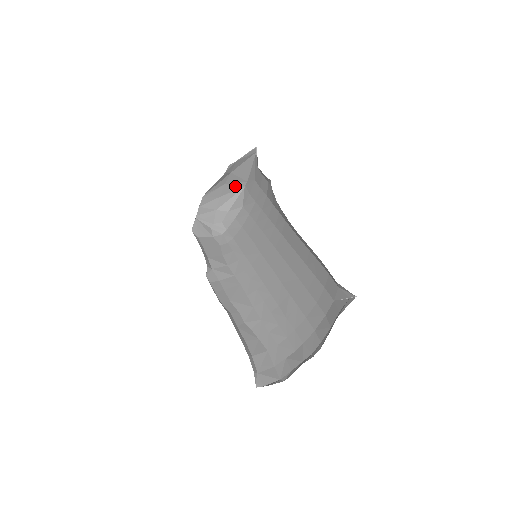
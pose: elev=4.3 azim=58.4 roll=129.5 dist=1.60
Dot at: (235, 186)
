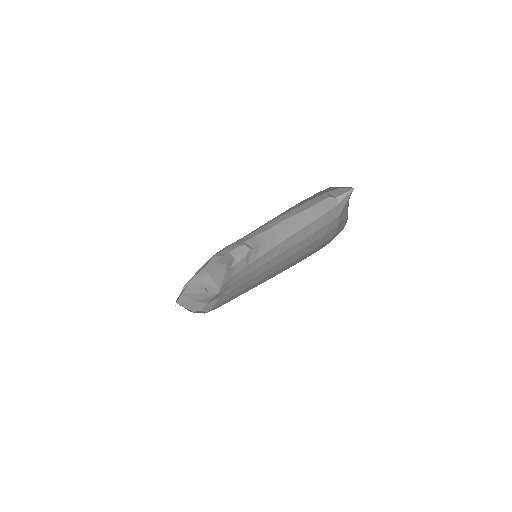
Dot at: (211, 289)
